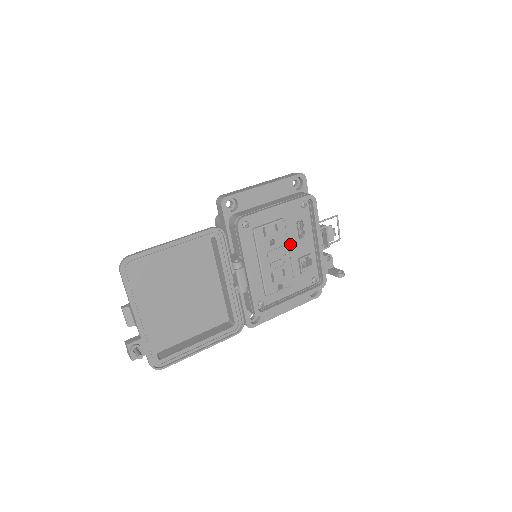
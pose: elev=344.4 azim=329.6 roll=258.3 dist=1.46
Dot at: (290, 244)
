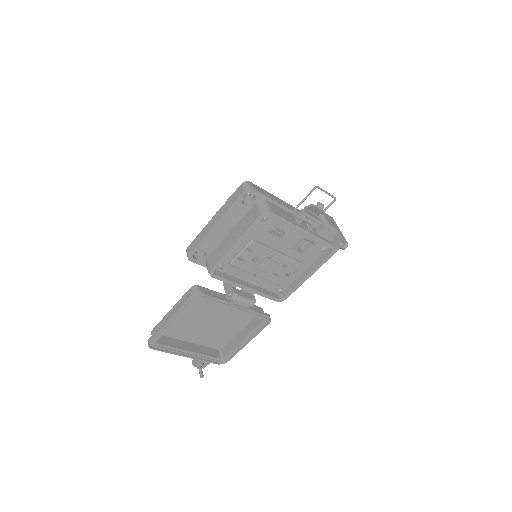
Dot at: (275, 247)
